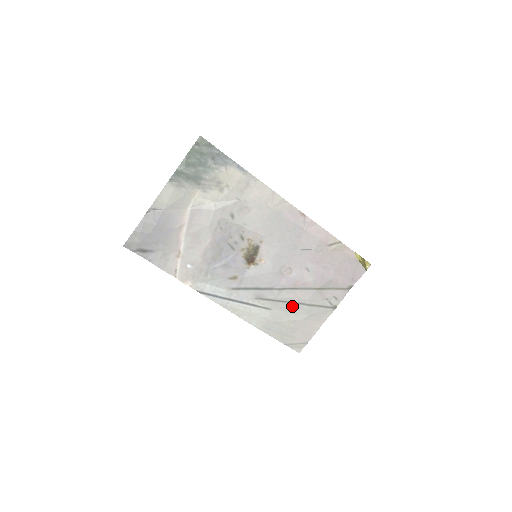
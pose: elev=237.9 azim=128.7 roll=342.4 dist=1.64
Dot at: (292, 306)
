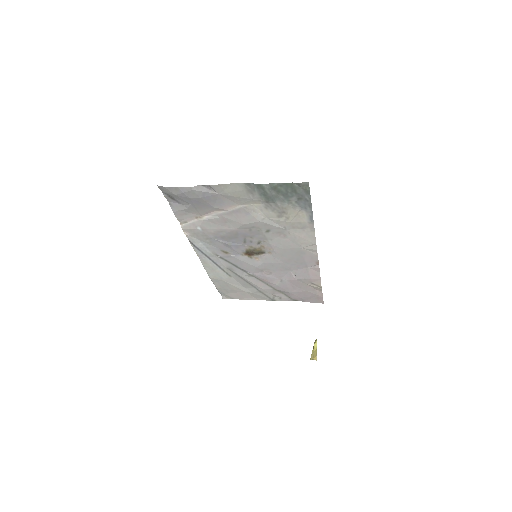
Dot at: (247, 284)
